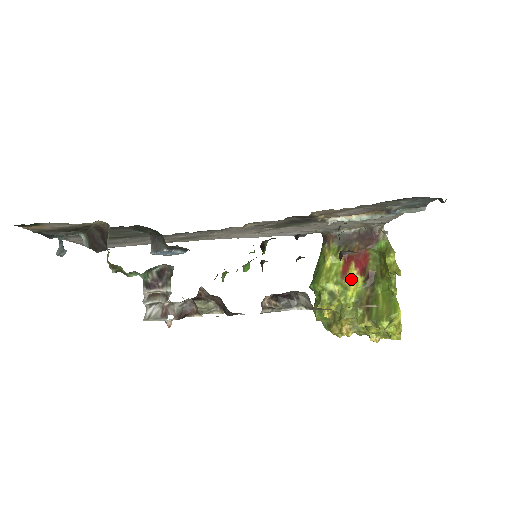
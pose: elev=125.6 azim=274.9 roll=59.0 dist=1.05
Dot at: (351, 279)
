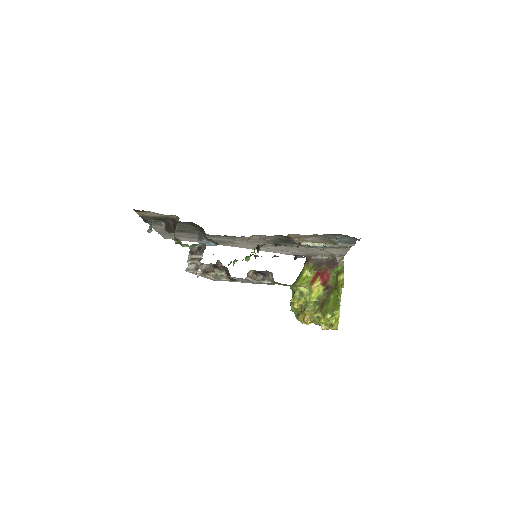
Dot at: (315, 286)
